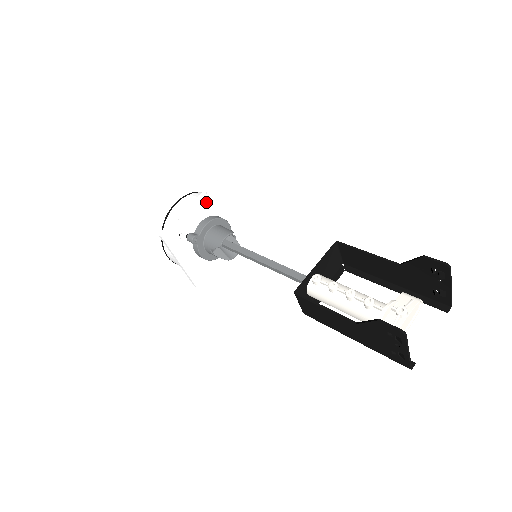
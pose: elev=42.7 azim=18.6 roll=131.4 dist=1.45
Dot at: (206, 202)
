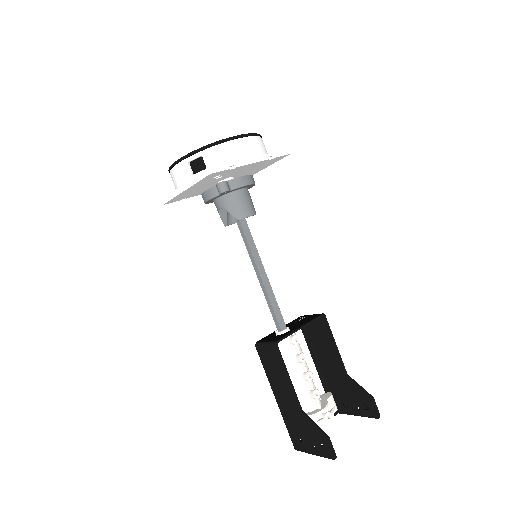
Dot at: (263, 162)
